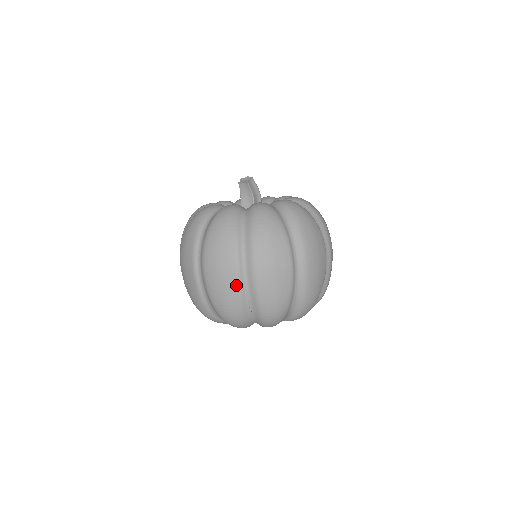
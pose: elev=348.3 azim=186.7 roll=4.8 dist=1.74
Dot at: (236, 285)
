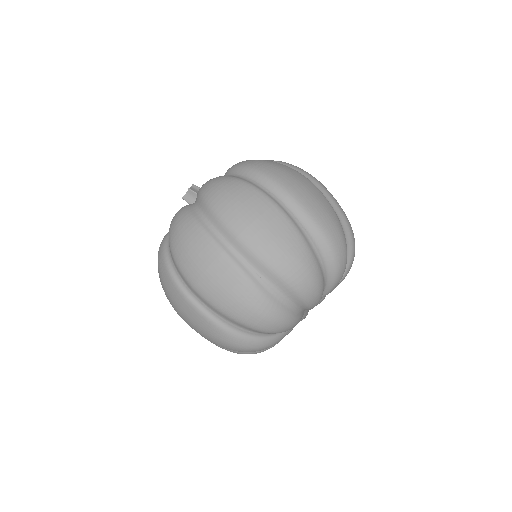
Dot at: (232, 269)
